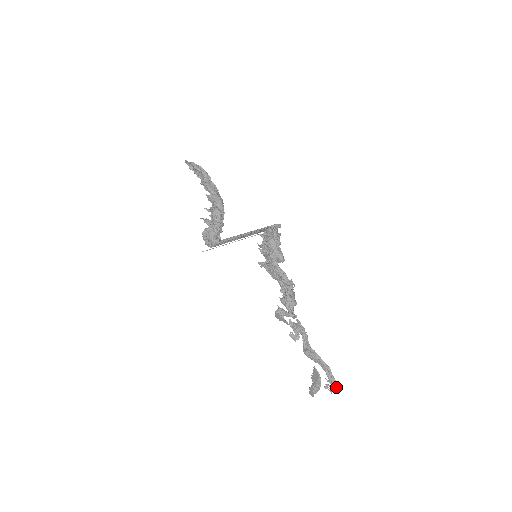
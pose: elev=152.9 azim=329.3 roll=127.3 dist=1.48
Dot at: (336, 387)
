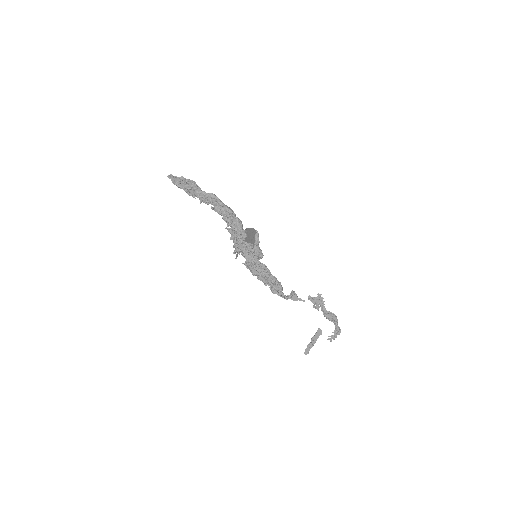
Dot at: (339, 334)
